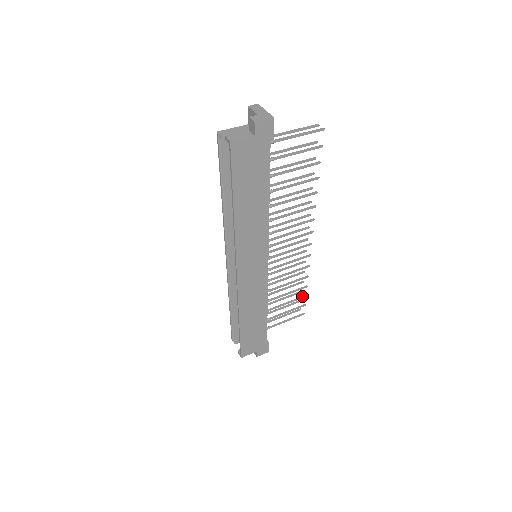
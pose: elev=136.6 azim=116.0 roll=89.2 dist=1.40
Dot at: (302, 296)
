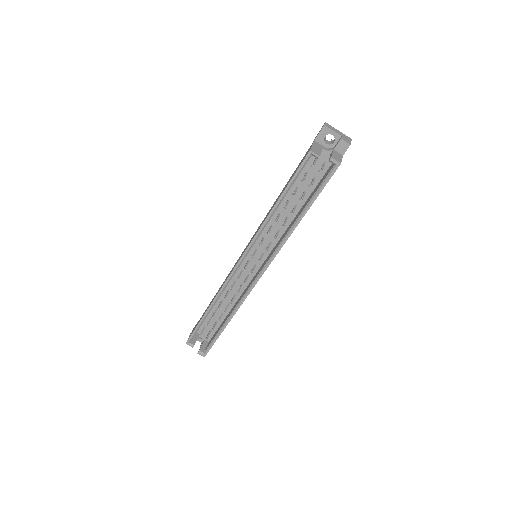
Dot at: occluded
